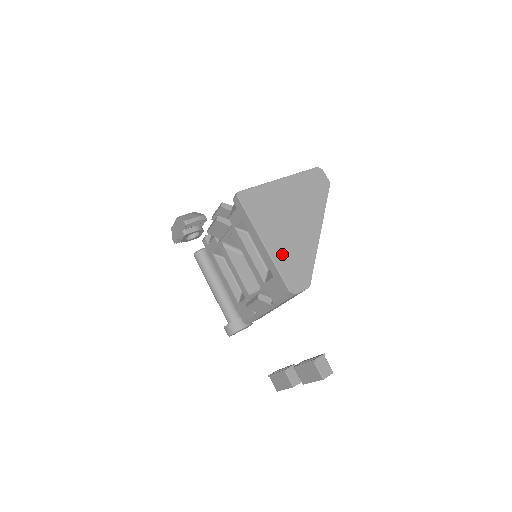
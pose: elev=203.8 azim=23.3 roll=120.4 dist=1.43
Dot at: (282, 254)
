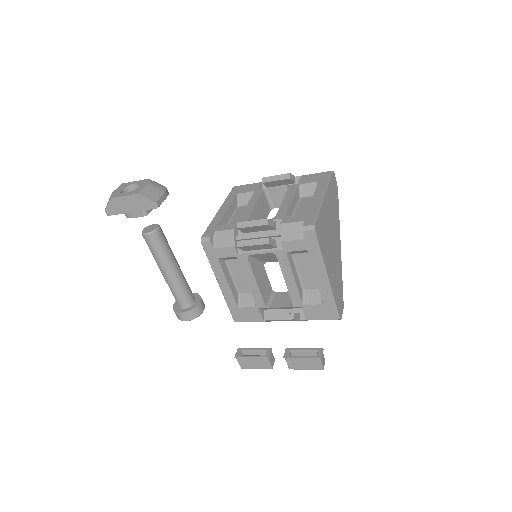
Dot at: (334, 283)
